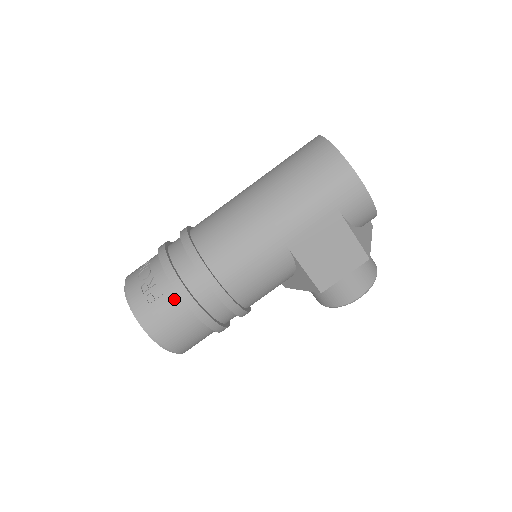
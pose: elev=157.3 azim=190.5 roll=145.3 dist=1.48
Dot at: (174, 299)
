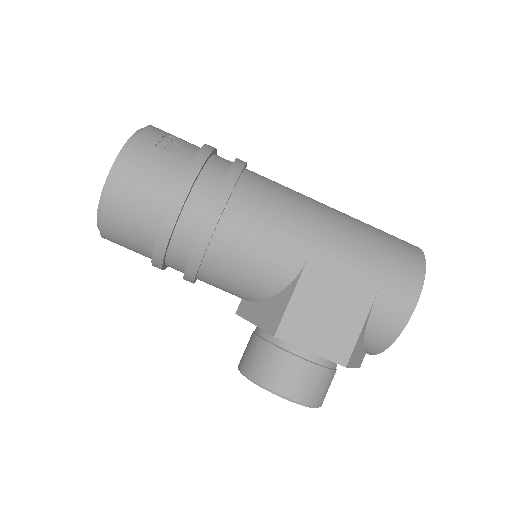
Dot at: (178, 166)
